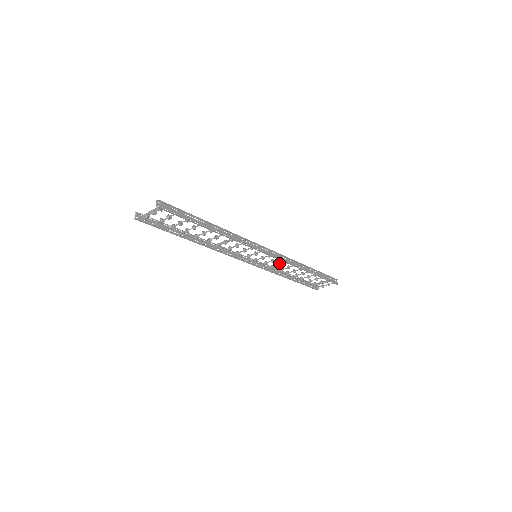
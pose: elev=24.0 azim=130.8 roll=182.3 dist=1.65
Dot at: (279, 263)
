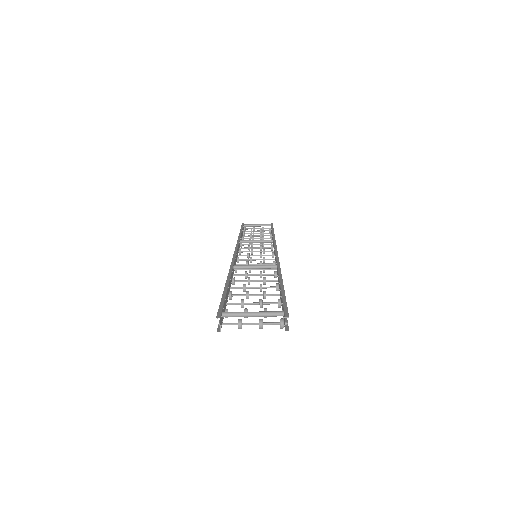
Dot at: (261, 246)
